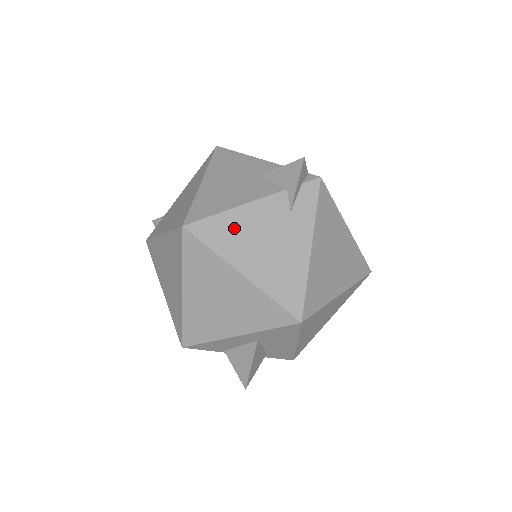
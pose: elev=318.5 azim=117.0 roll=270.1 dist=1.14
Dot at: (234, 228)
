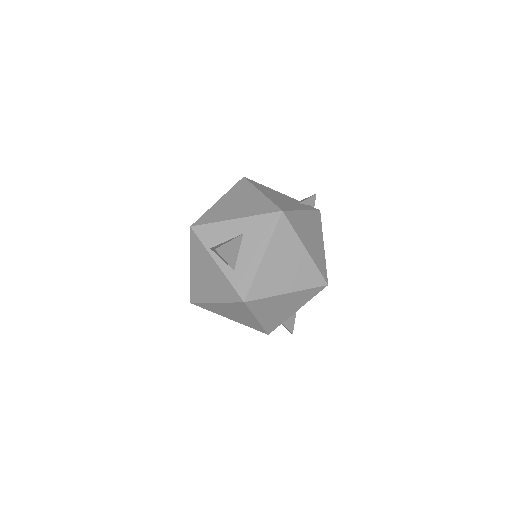
Dot at: (267, 189)
